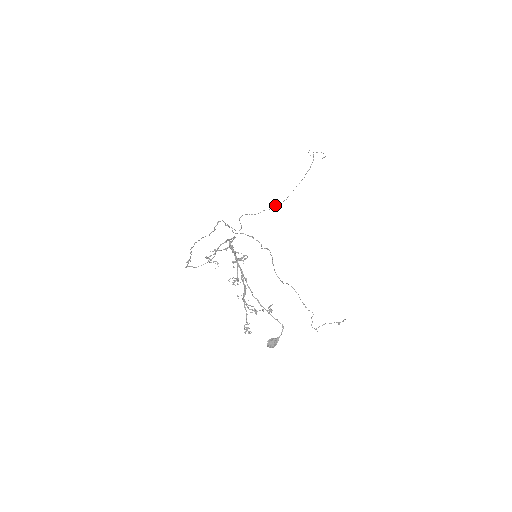
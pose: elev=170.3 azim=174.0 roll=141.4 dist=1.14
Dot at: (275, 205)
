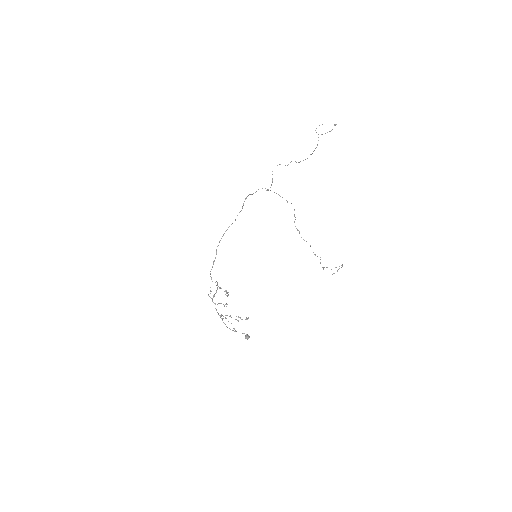
Dot at: (299, 162)
